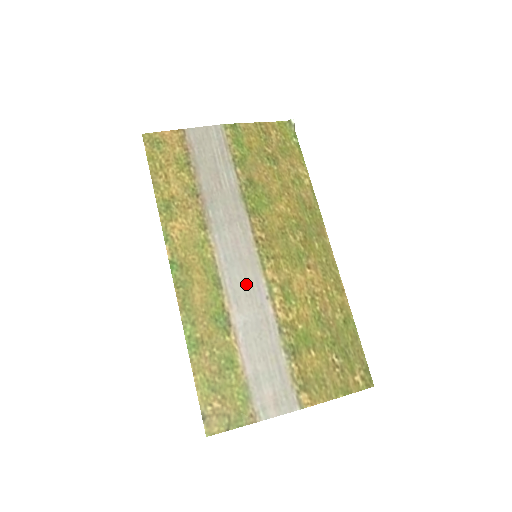
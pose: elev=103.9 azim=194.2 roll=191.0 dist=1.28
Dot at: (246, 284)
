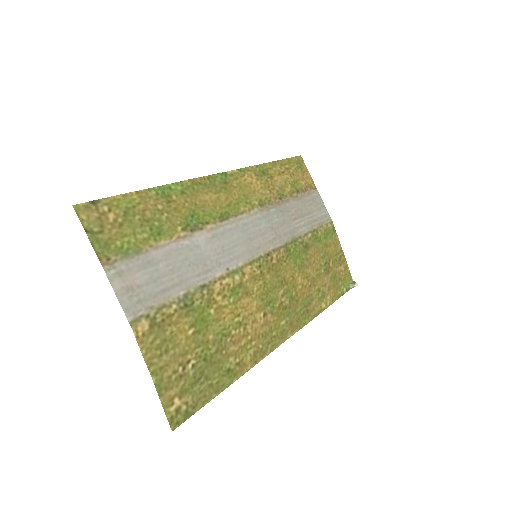
Dot at: (232, 246)
